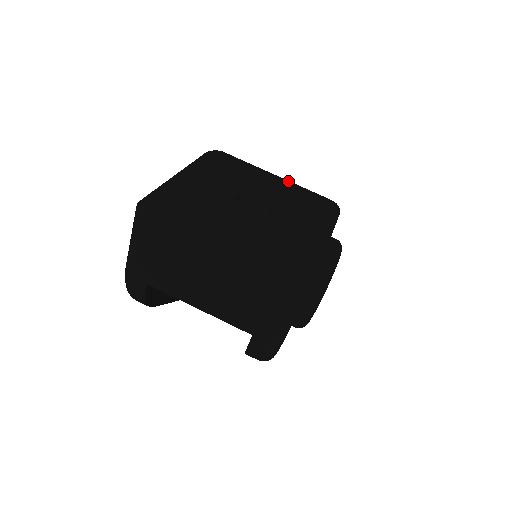
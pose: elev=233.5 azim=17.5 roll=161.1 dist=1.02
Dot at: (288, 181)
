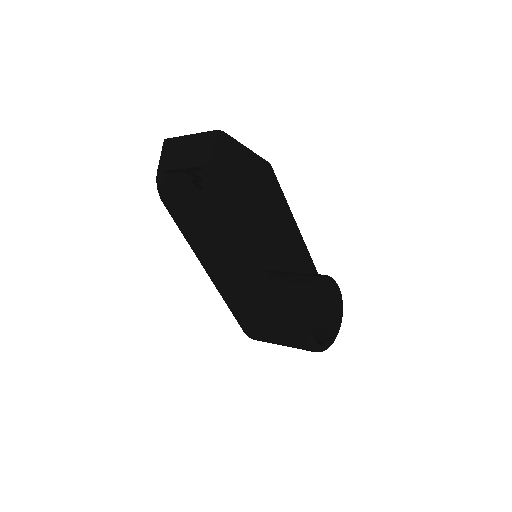
Dot at: occluded
